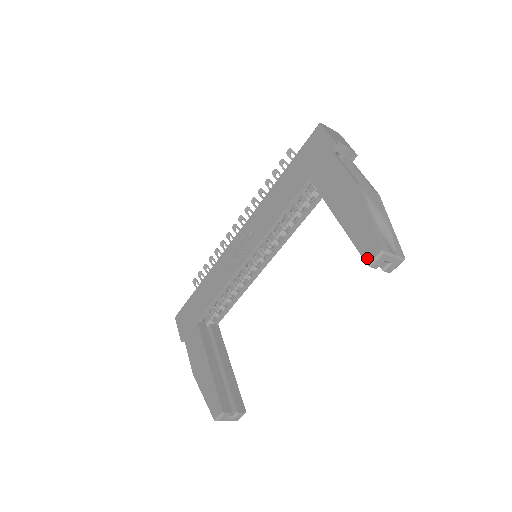
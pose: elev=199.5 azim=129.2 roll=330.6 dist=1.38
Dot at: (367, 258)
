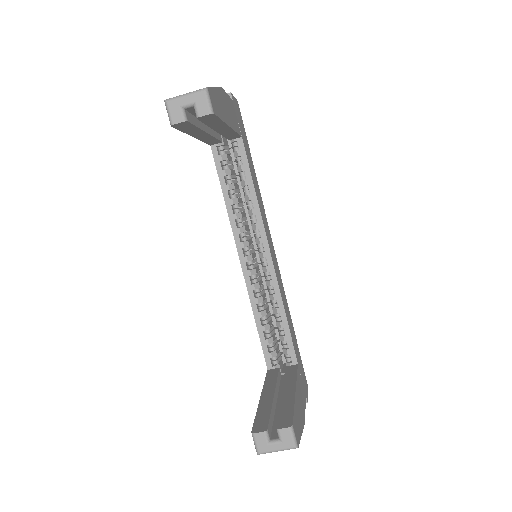
Dot at: (171, 123)
